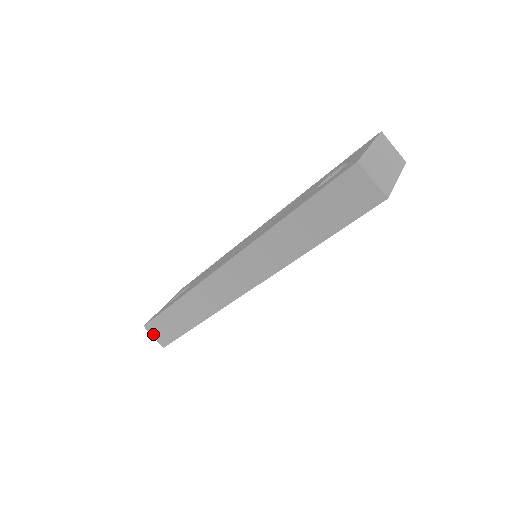
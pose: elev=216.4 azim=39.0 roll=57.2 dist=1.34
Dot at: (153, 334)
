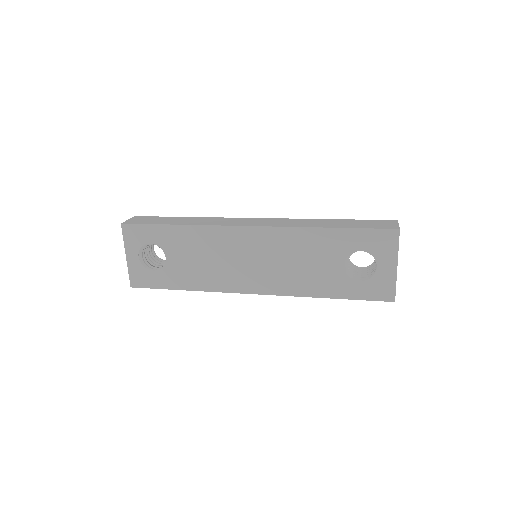
Dot at: occluded
